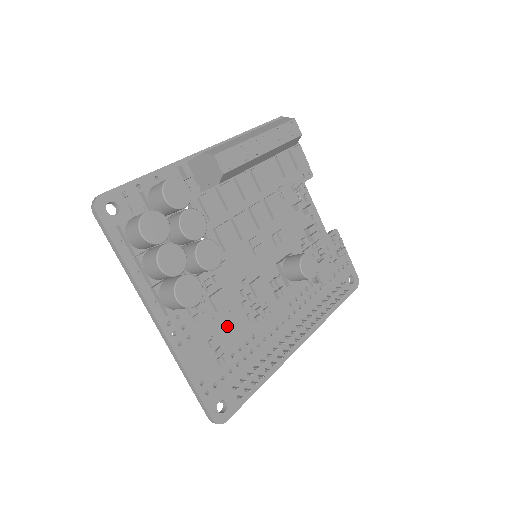
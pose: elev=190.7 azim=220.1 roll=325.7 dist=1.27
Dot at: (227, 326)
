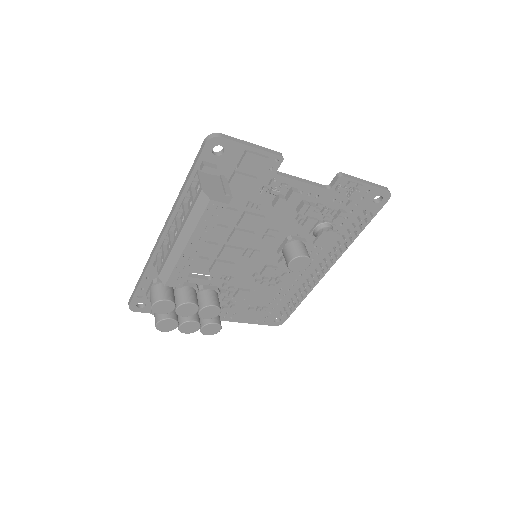
Dot at: (257, 297)
